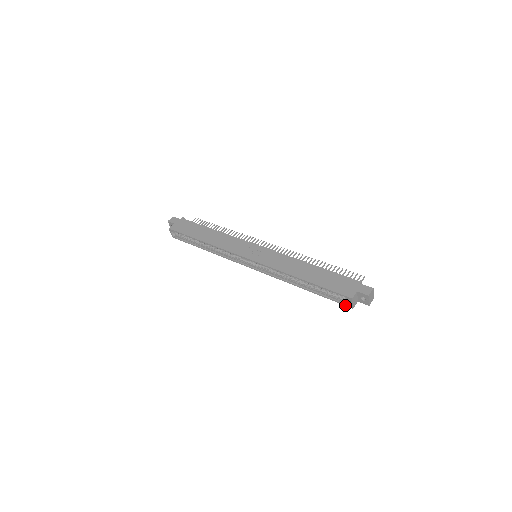
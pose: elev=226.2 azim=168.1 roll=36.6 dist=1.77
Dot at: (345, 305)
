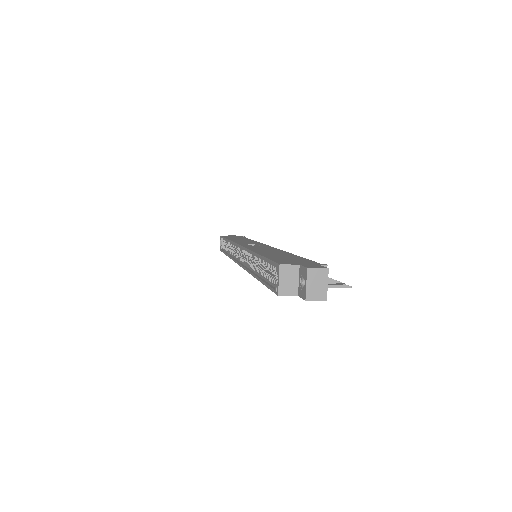
Dot at: (274, 291)
